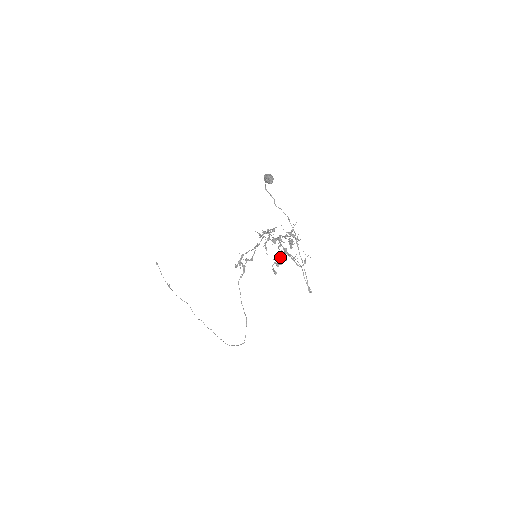
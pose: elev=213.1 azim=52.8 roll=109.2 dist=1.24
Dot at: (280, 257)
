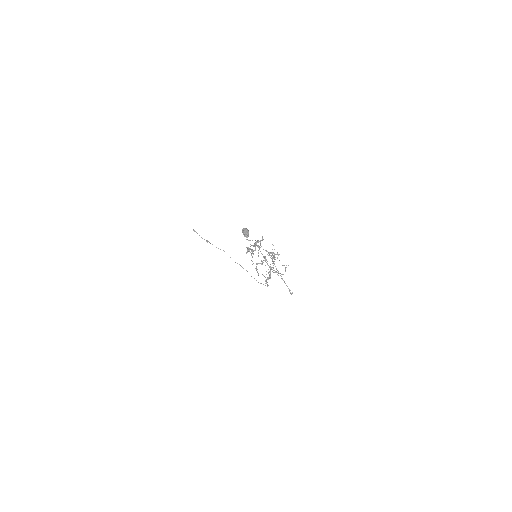
Dot at: occluded
